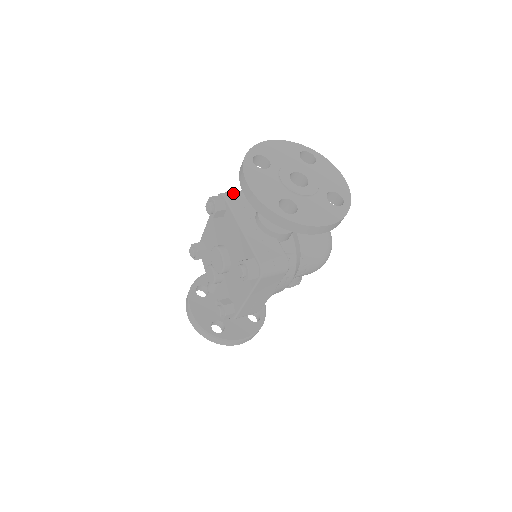
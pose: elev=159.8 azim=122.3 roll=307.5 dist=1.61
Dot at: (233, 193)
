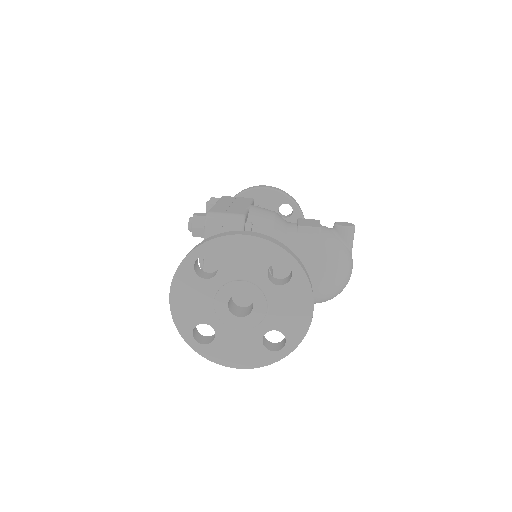
Dot at: (218, 225)
